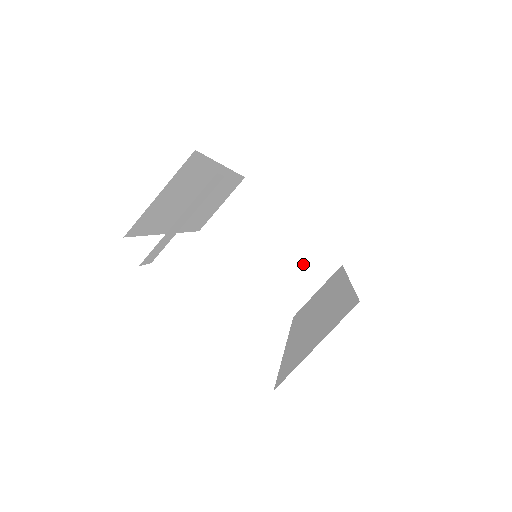
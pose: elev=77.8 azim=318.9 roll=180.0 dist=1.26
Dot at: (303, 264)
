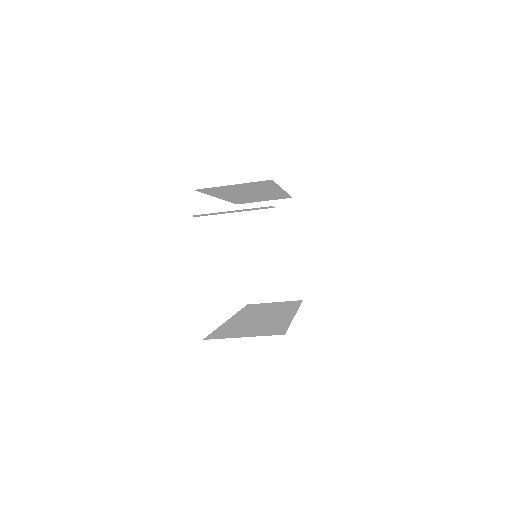
Dot at: (281, 279)
